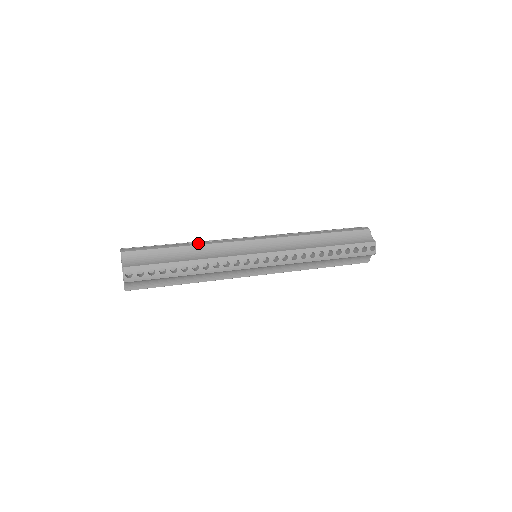
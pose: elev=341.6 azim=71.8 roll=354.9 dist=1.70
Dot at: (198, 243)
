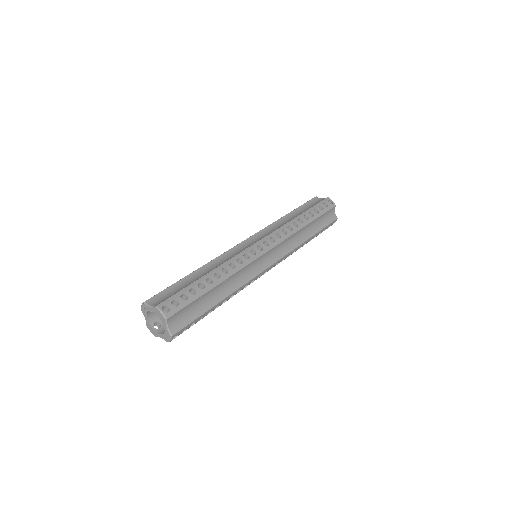
Dot at: (203, 265)
